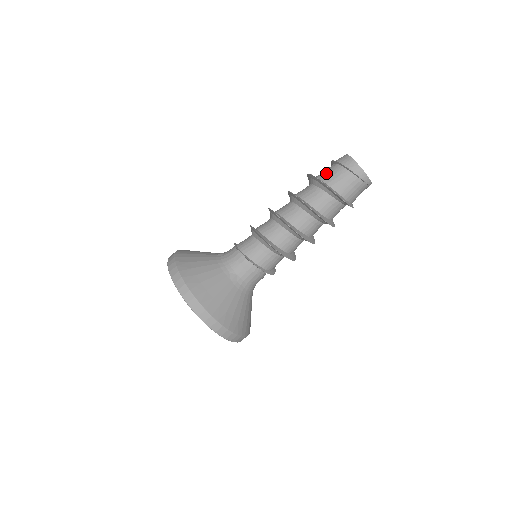
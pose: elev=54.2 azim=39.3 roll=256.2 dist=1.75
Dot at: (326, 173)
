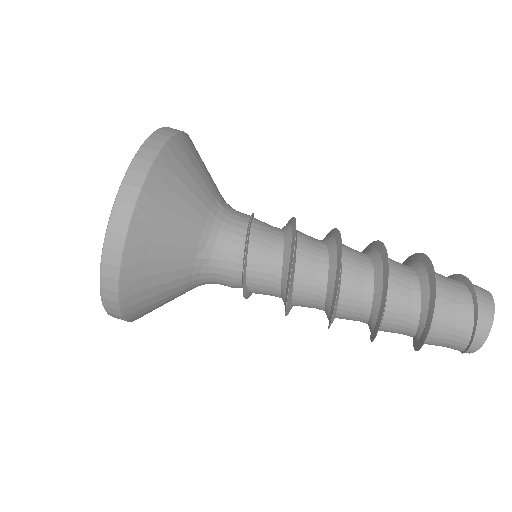
Dot at: (448, 287)
